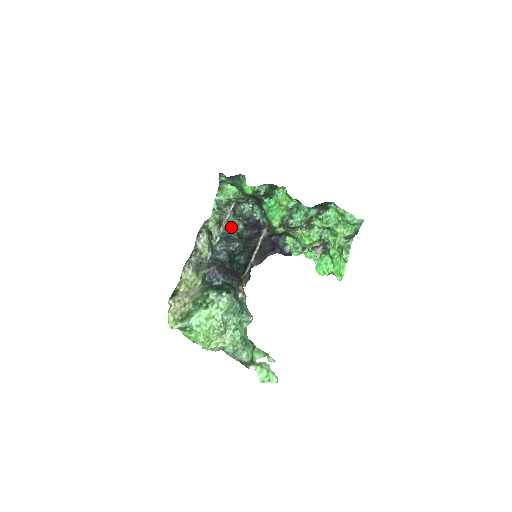
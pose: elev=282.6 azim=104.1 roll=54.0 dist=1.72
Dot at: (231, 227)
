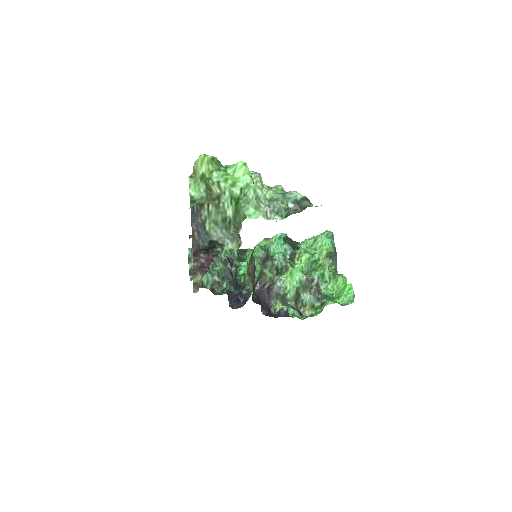
Dot at: occluded
